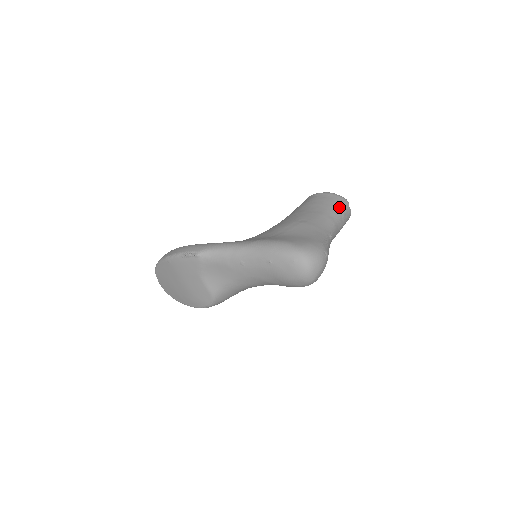
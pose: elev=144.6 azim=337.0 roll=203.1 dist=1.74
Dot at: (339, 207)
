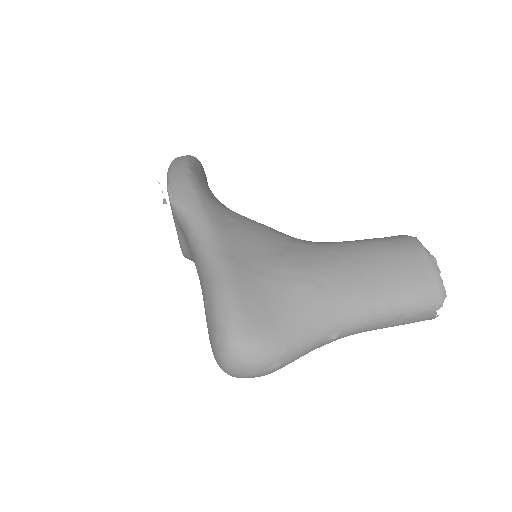
Dot at: (412, 302)
